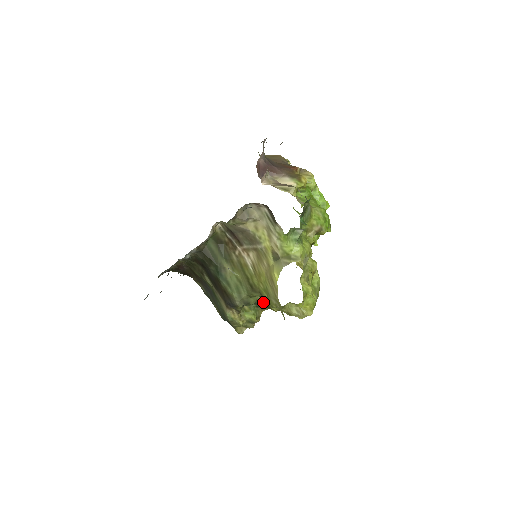
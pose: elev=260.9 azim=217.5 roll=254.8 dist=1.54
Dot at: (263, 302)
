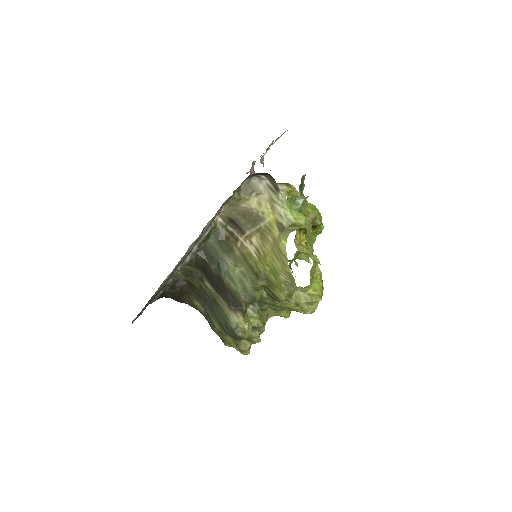
Dot at: (269, 296)
